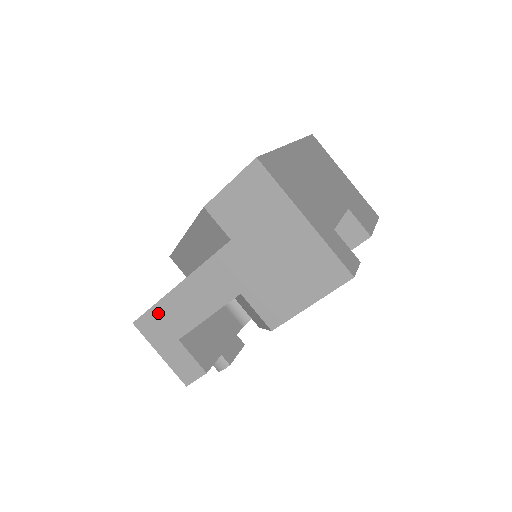
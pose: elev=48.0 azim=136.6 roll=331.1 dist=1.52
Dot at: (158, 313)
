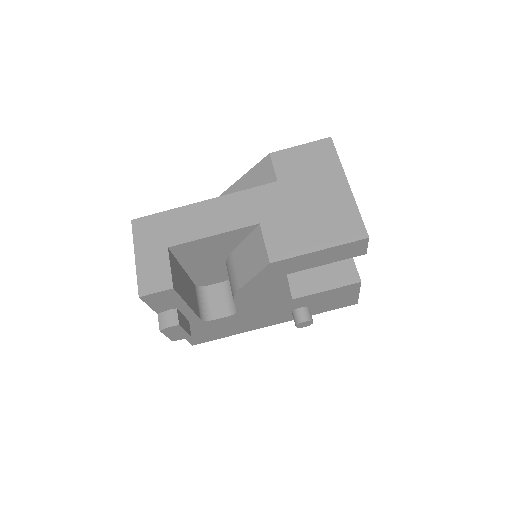
Dot at: (166, 218)
